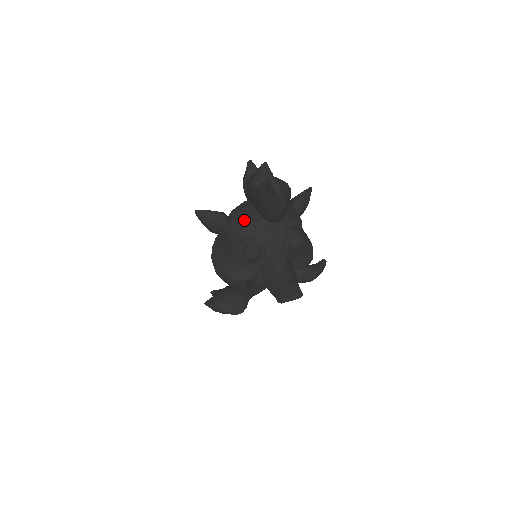
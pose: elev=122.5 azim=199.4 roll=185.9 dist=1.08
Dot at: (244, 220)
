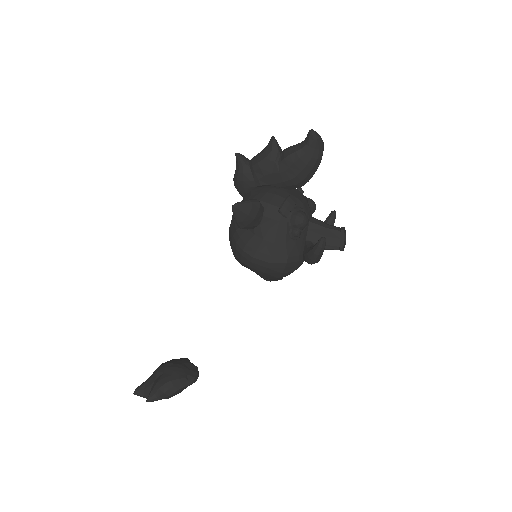
Dot at: (278, 196)
